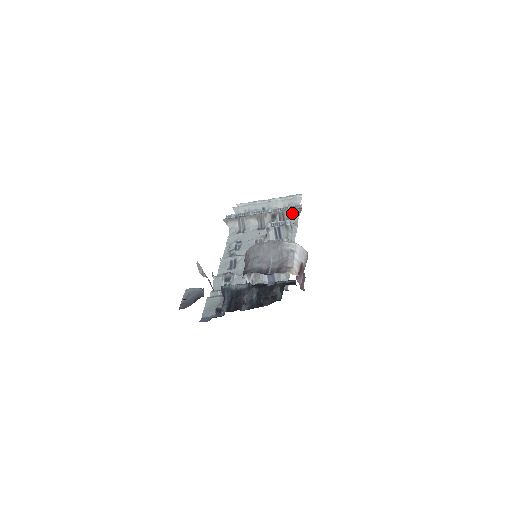
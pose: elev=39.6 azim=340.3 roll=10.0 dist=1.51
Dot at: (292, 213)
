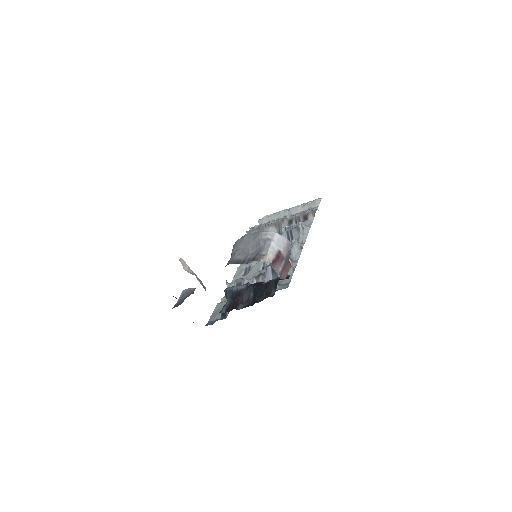
Dot at: (307, 216)
